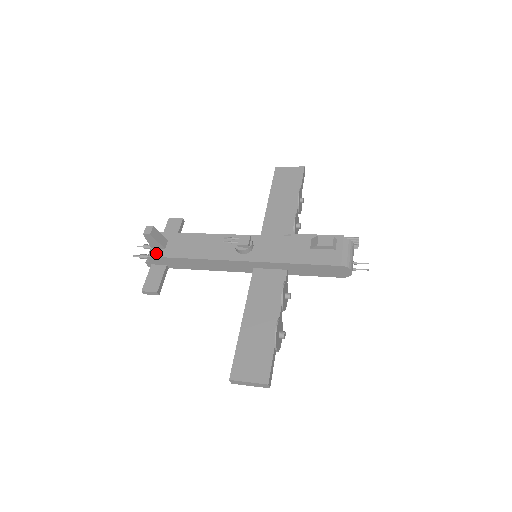
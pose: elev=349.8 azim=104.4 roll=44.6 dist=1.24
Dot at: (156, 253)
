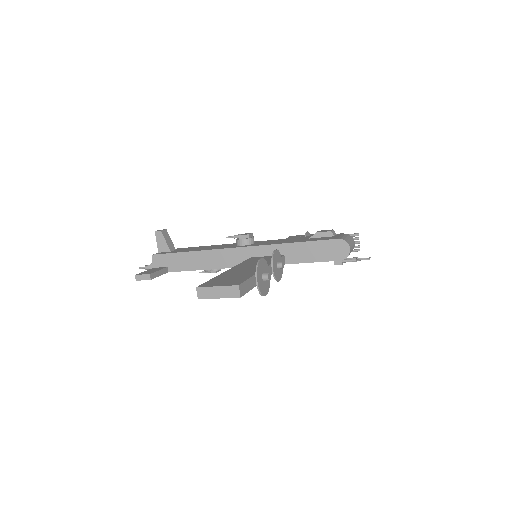
Dot at: (161, 253)
